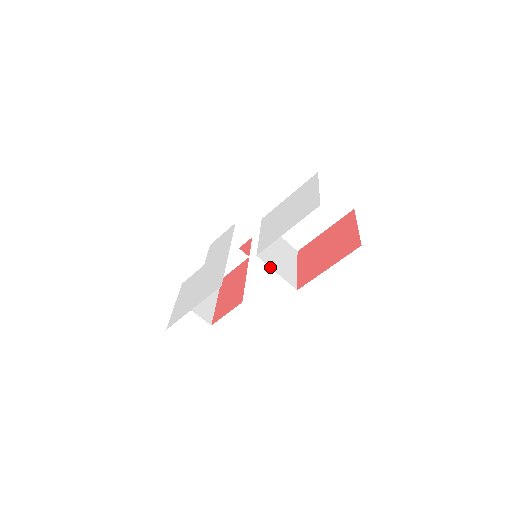
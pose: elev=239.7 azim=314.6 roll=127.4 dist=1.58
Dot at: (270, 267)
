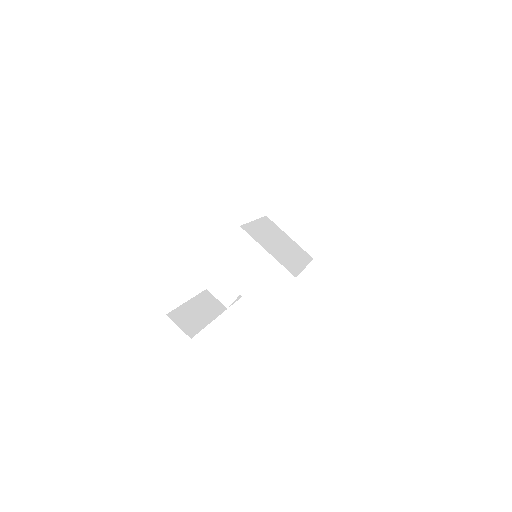
Dot at: occluded
